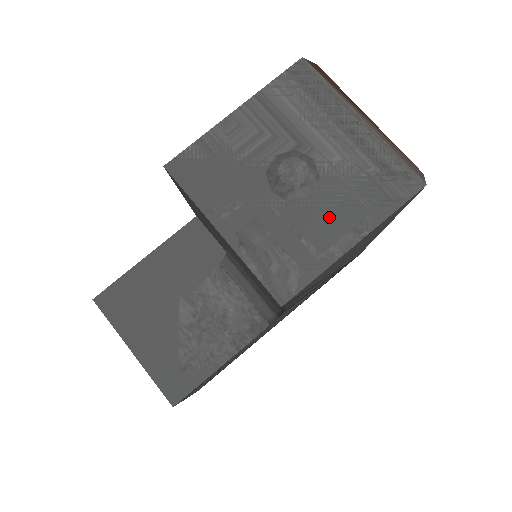
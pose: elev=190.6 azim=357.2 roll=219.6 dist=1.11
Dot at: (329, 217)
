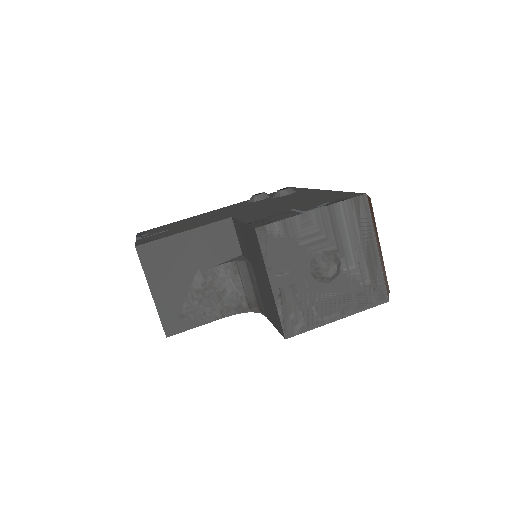
Dot at: (333, 299)
